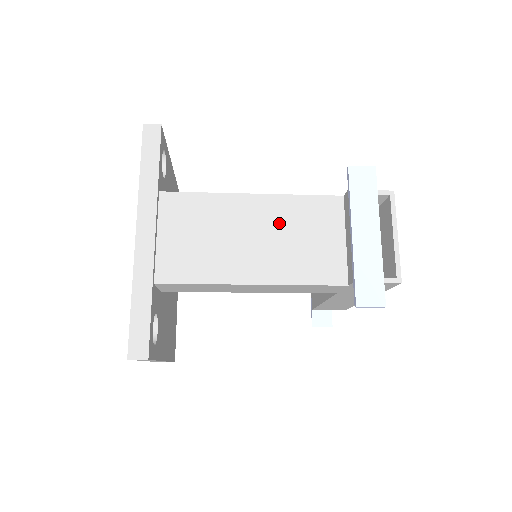
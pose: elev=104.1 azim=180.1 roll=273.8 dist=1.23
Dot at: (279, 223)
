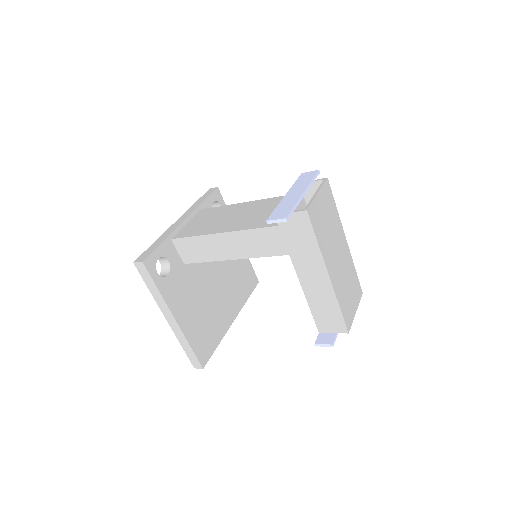
Dot at: (254, 209)
